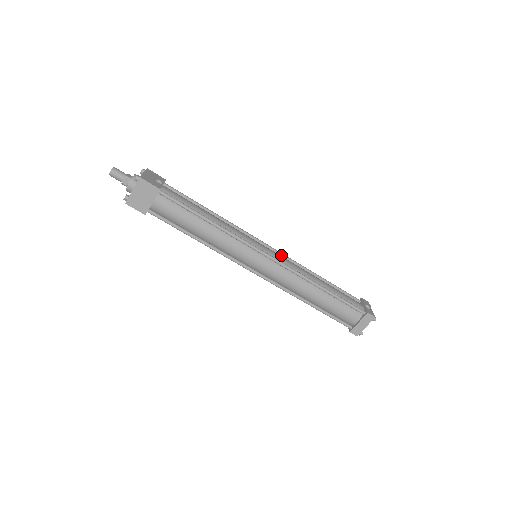
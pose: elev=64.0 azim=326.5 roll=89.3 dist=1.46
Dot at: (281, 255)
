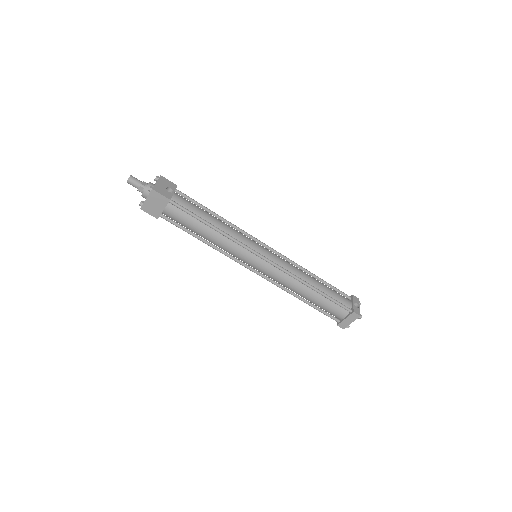
Dot at: (279, 255)
